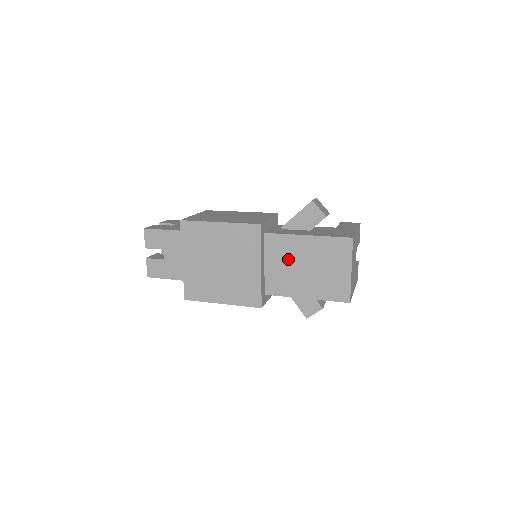
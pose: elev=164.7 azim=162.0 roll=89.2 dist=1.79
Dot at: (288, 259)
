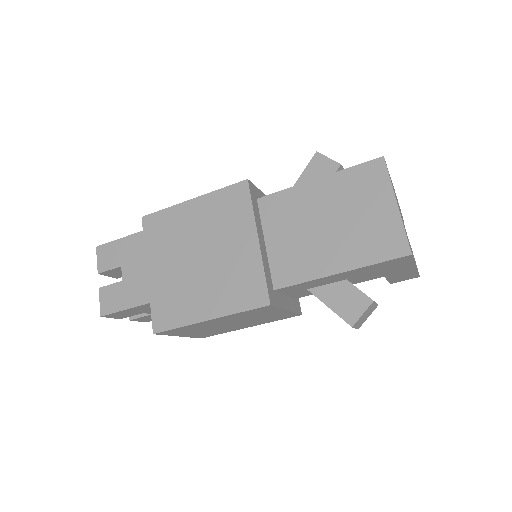
Dot at: (297, 222)
